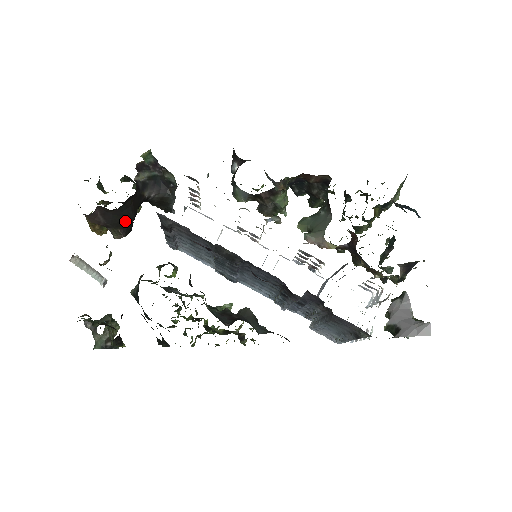
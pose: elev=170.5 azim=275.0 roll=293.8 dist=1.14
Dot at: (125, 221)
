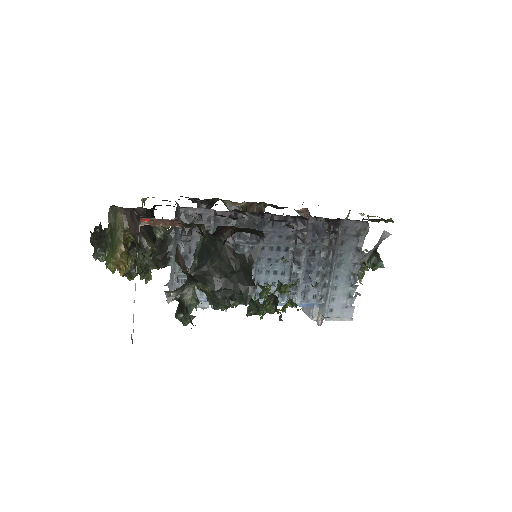
Dot at: occluded
